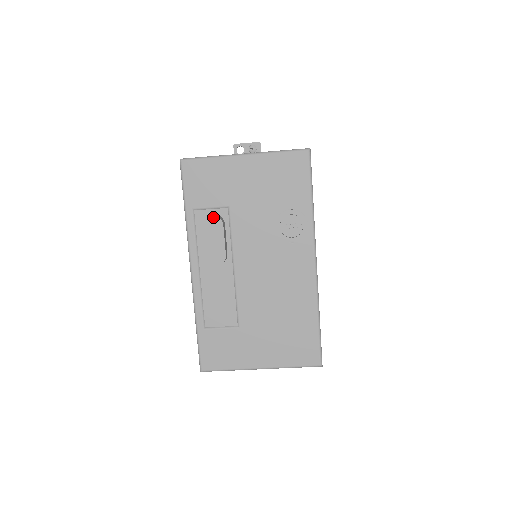
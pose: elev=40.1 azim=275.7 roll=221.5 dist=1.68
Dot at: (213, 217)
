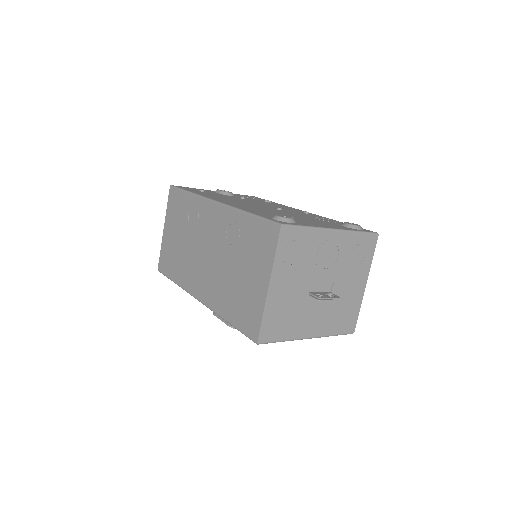
Dot at: occluded
